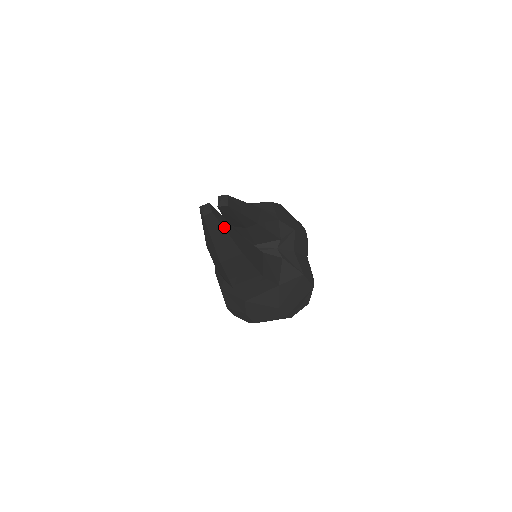
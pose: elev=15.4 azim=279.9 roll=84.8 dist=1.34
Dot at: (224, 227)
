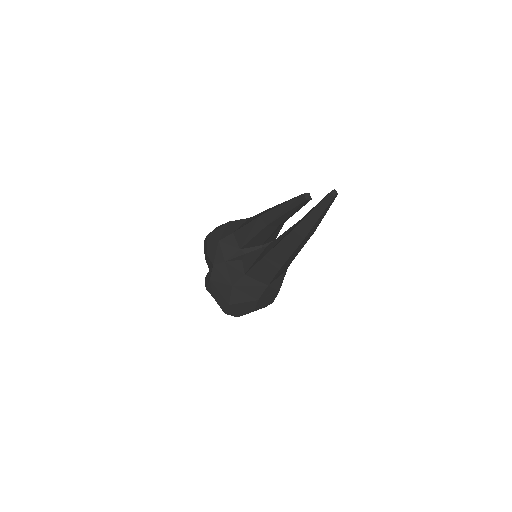
Dot at: occluded
